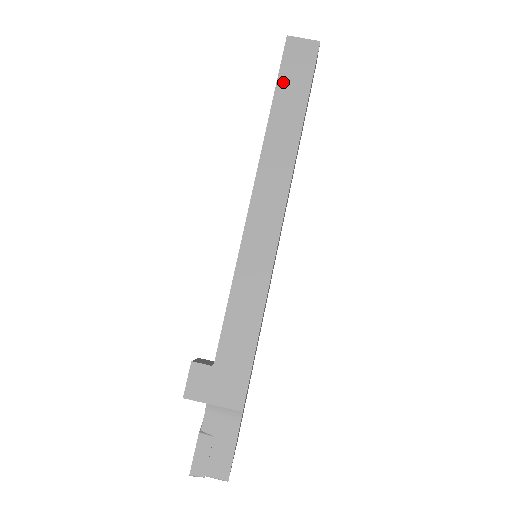
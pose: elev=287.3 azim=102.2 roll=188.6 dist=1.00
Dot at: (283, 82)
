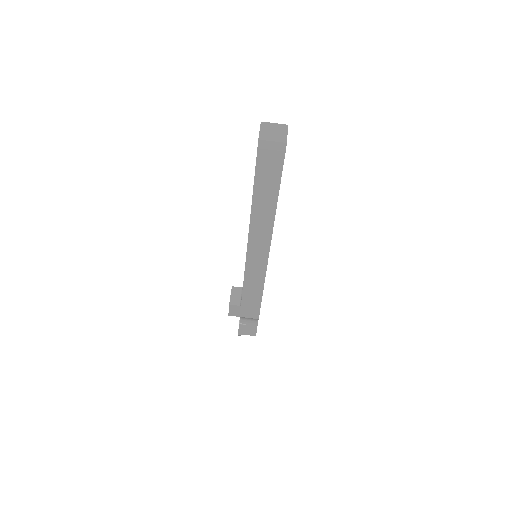
Dot at: (260, 175)
